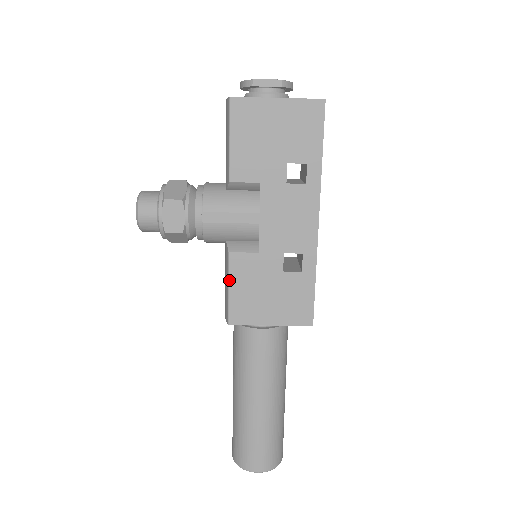
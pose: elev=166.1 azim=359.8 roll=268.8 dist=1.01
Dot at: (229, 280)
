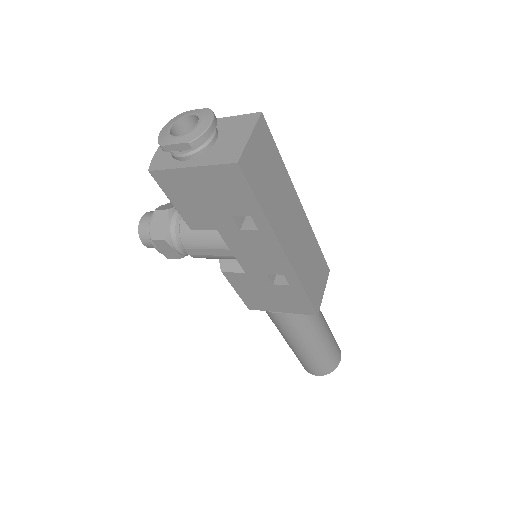
Dot at: (233, 287)
